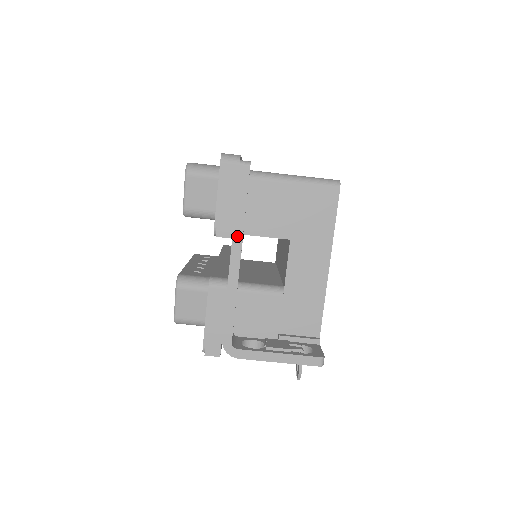
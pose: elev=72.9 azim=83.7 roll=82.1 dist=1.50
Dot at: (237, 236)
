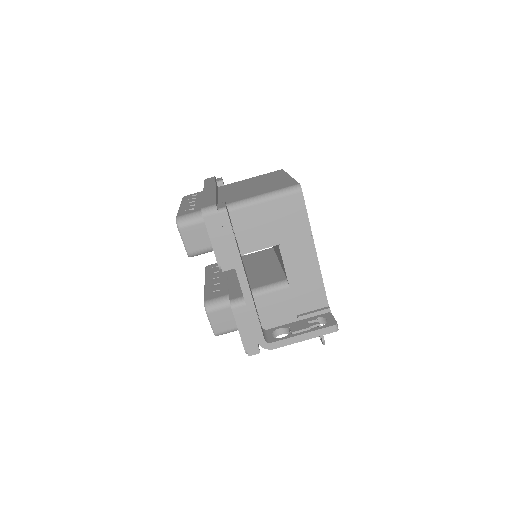
Dot at: (238, 265)
